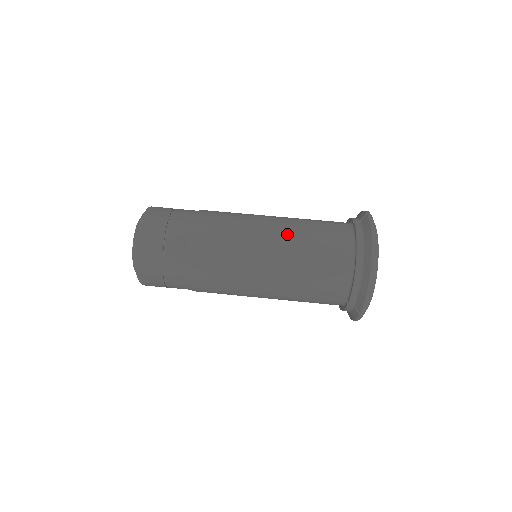
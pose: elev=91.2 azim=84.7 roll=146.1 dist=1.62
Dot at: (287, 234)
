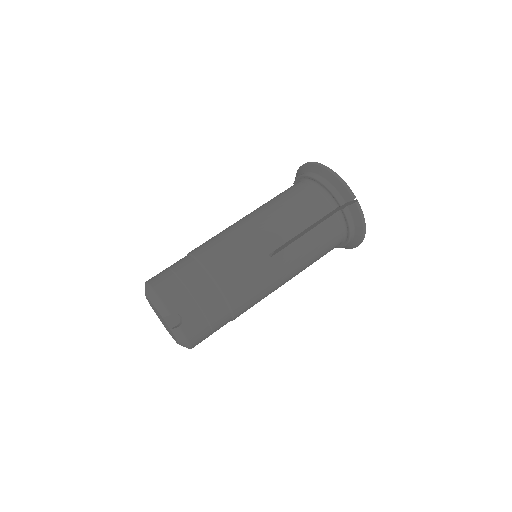
Dot at: (256, 209)
